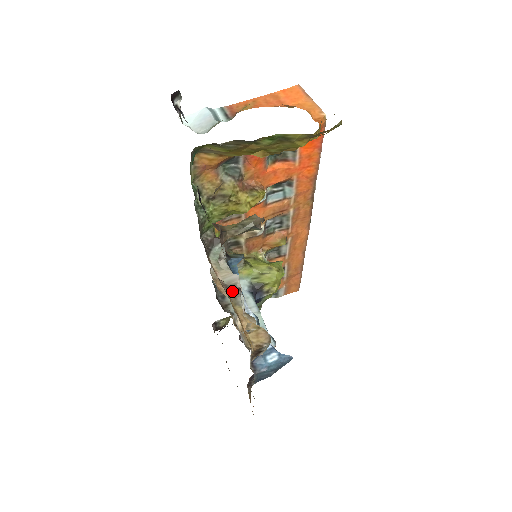
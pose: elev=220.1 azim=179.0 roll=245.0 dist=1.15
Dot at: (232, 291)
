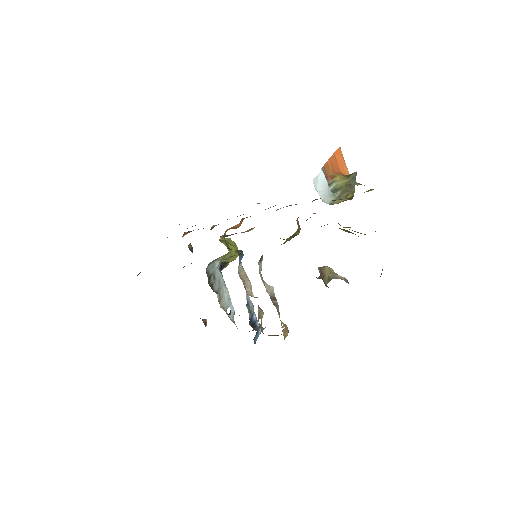
Dot at: (273, 301)
